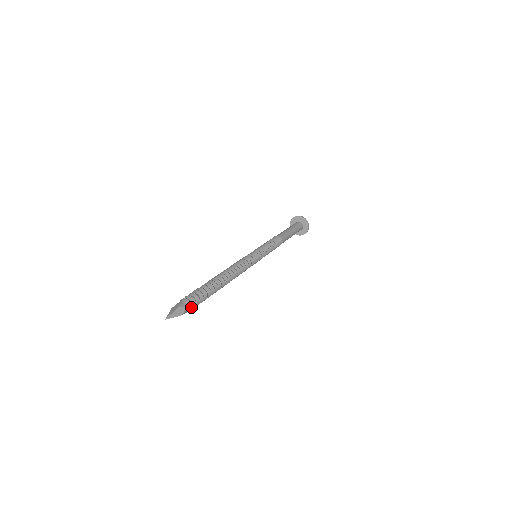
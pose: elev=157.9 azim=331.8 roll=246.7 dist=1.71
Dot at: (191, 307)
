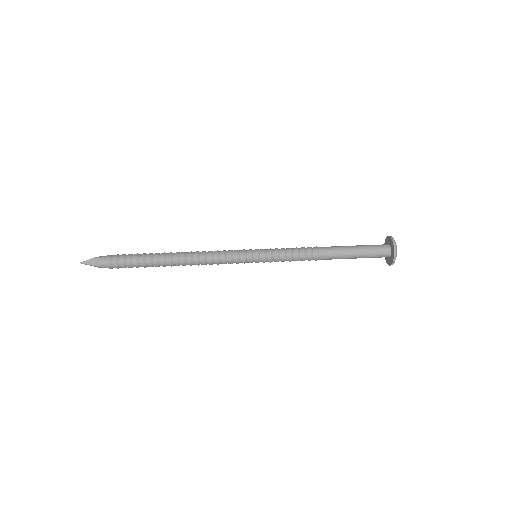
Dot at: (109, 263)
